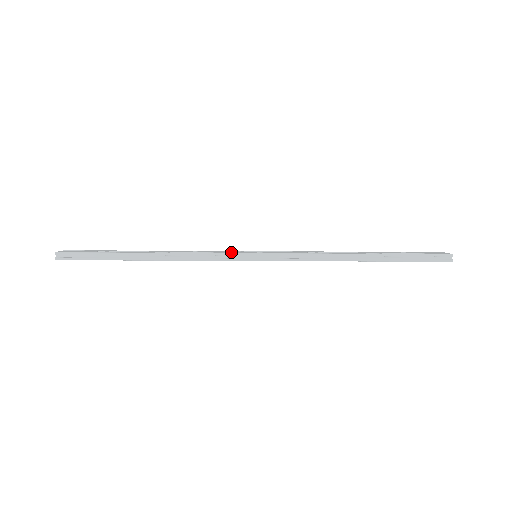
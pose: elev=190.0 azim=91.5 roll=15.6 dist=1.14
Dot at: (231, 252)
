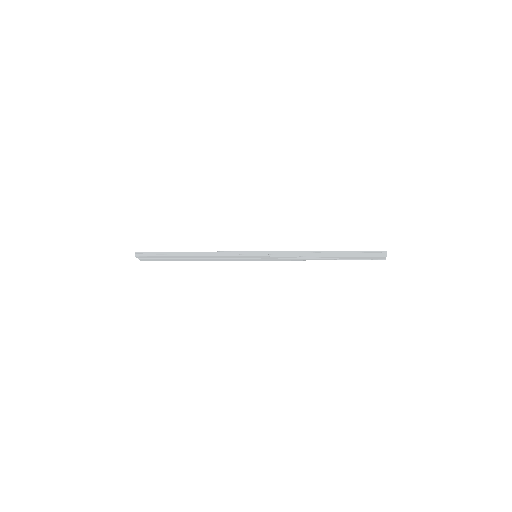
Dot at: (240, 252)
